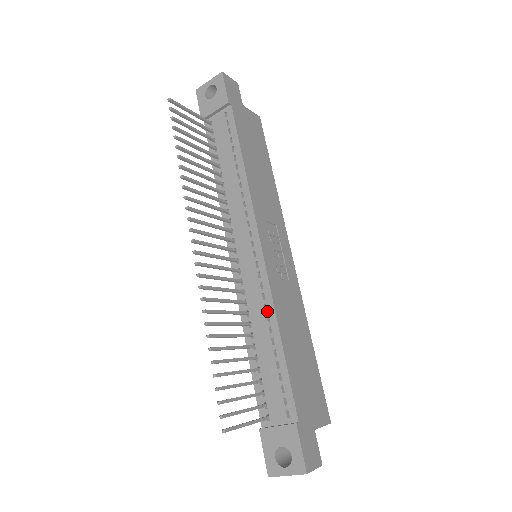
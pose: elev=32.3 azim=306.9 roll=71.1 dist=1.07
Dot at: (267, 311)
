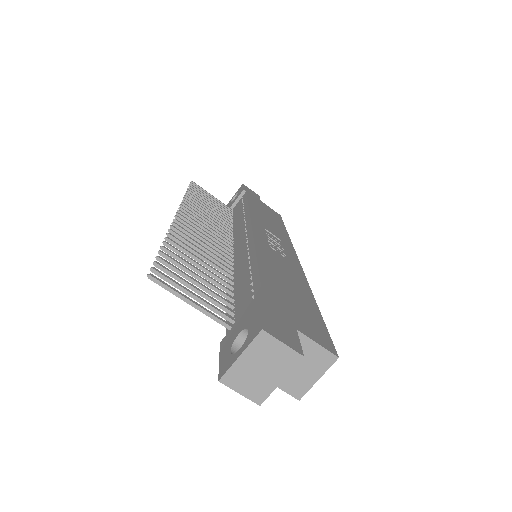
Dot at: (249, 255)
